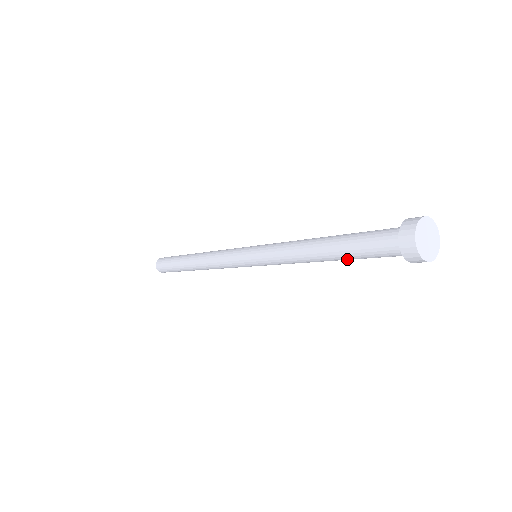
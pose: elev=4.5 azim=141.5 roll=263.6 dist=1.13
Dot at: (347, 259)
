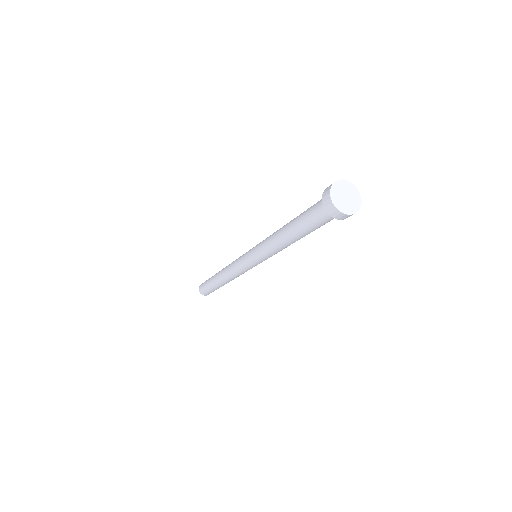
Dot at: (302, 232)
